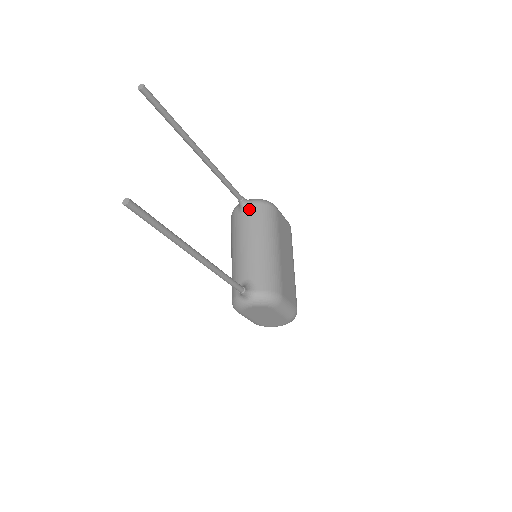
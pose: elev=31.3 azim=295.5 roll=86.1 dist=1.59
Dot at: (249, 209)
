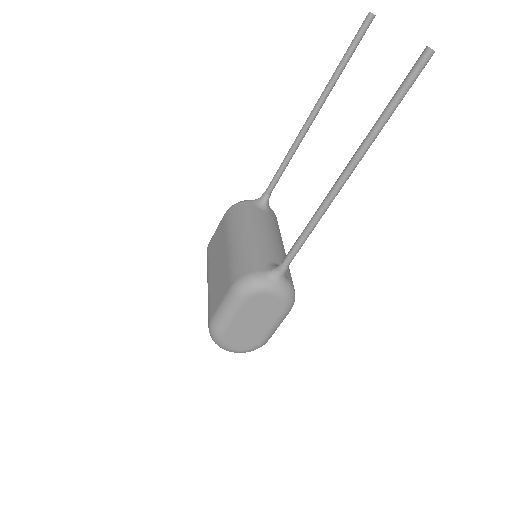
Dot at: (269, 209)
